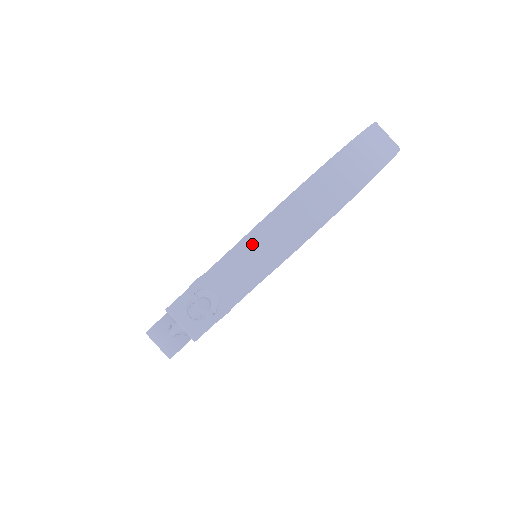
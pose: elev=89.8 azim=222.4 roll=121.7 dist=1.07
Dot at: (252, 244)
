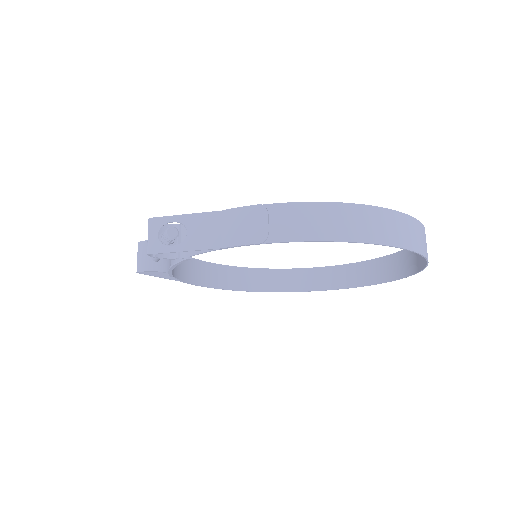
Dot at: (236, 217)
